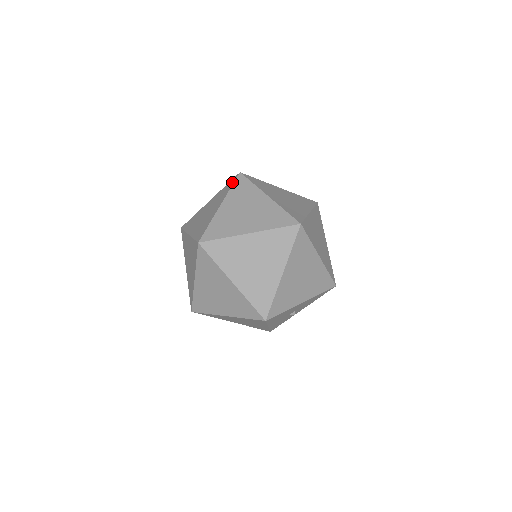
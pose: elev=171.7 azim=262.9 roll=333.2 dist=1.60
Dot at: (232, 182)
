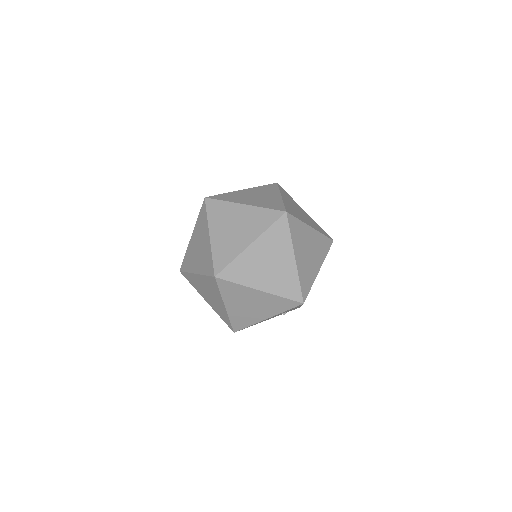
Dot at: occluded
